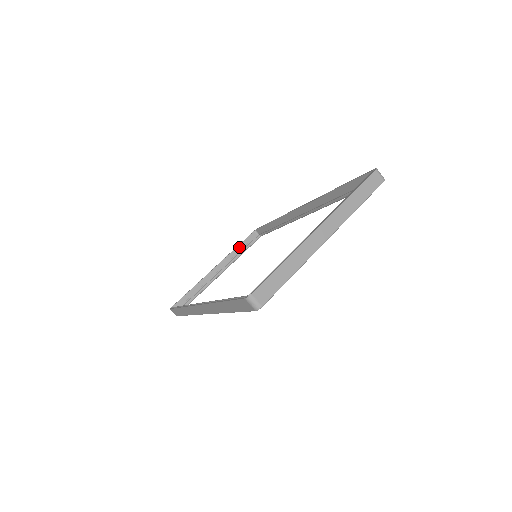
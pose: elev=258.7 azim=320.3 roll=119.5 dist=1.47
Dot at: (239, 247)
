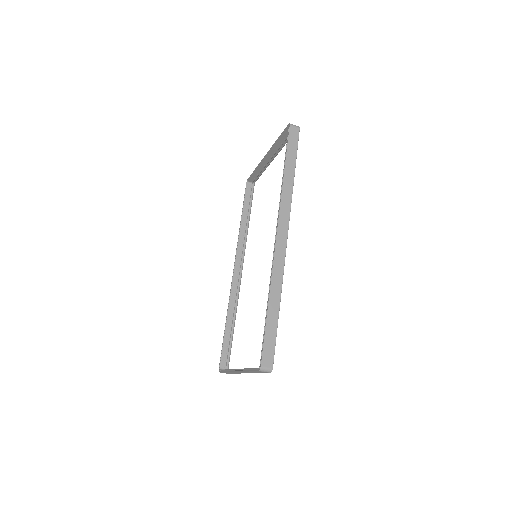
Dot at: (279, 141)
